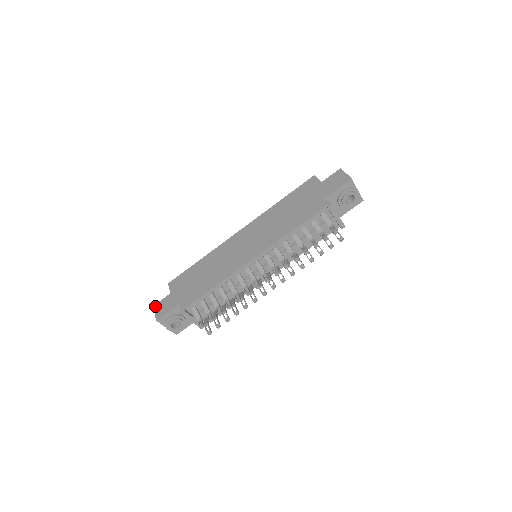
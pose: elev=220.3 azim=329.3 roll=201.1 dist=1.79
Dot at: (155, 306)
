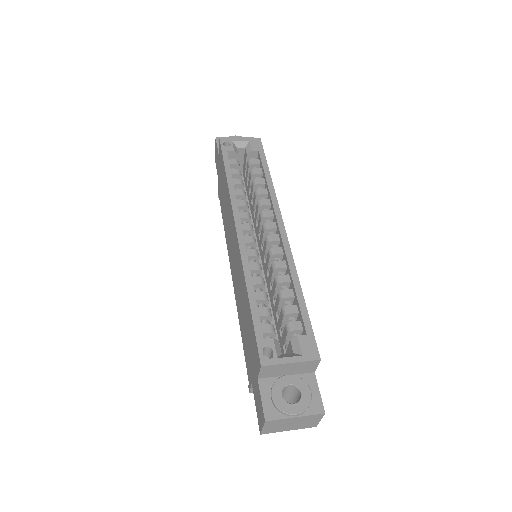
Dot at: (215, 142)
